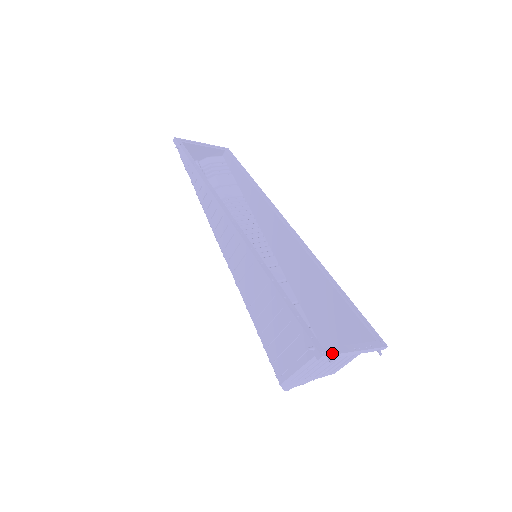
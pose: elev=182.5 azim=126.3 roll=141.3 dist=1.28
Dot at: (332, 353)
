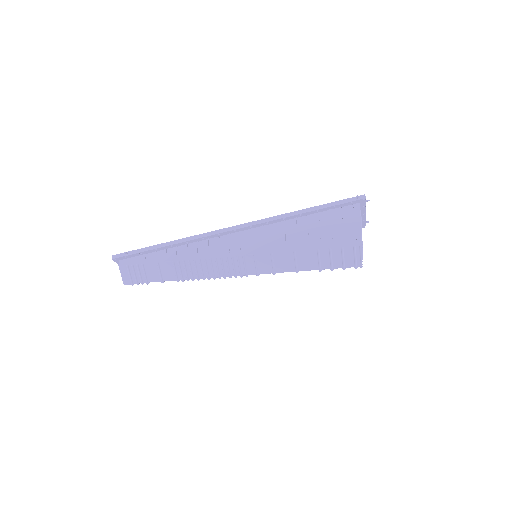
Dot at: occluded
